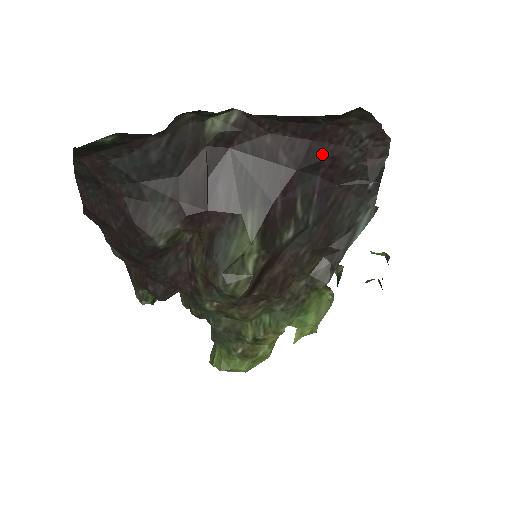
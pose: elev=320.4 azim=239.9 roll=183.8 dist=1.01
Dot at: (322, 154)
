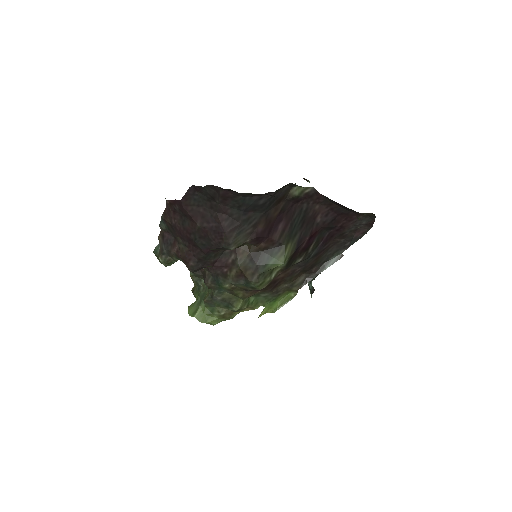
Dot at: (338, 223)
